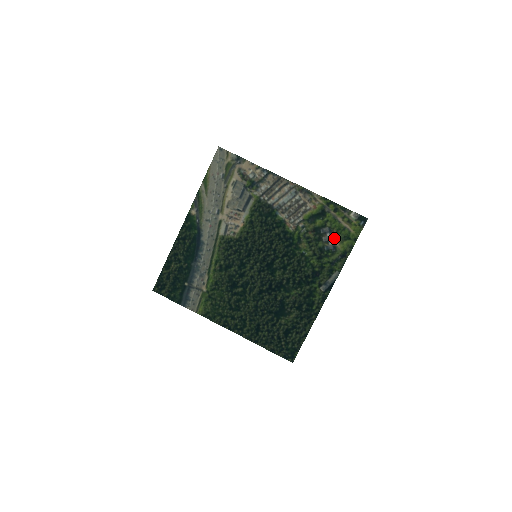
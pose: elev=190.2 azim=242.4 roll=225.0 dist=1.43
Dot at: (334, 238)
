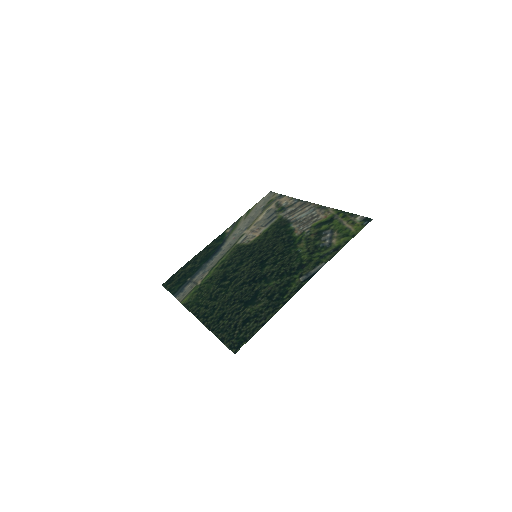
Dot at: (333, 237)
